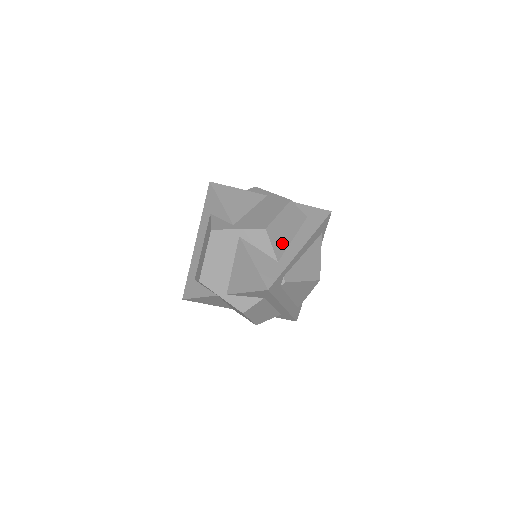
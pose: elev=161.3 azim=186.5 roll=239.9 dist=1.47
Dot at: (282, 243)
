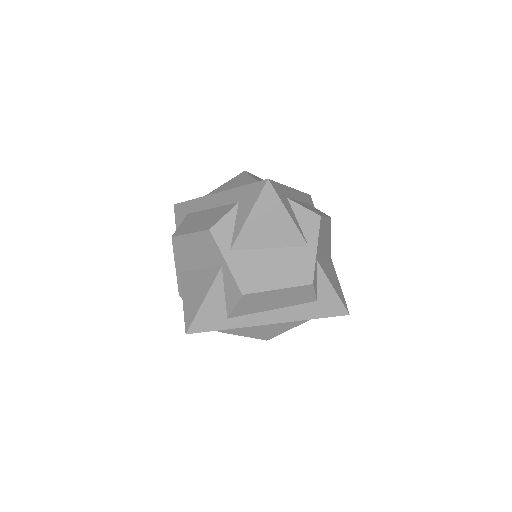
Dot at: (252, 309)
